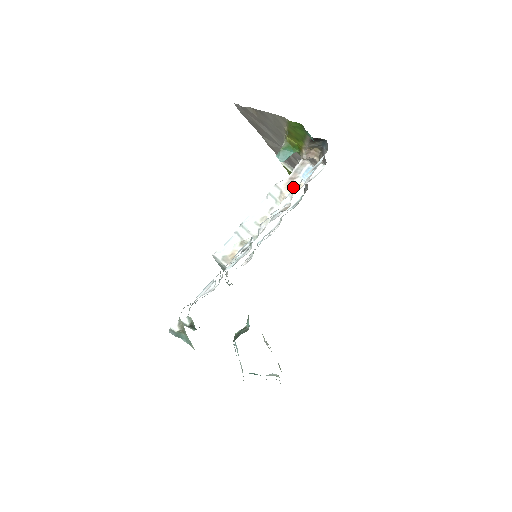
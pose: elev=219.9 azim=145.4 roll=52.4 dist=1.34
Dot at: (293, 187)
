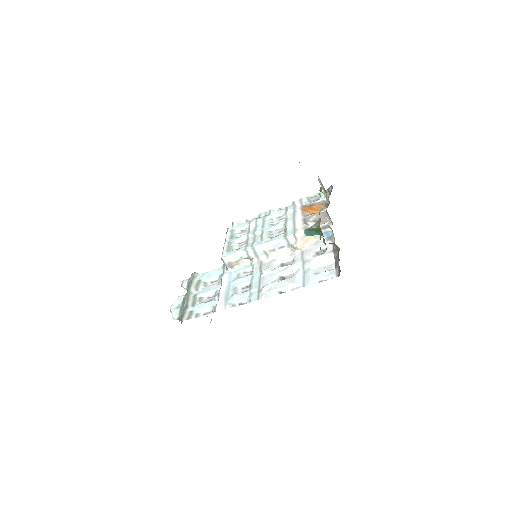
Dot at: (308, 239)
